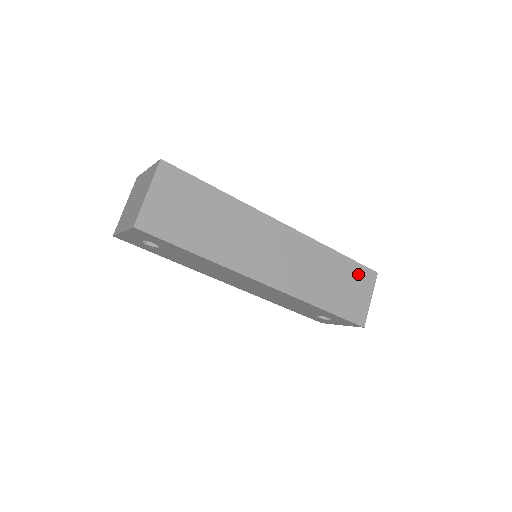
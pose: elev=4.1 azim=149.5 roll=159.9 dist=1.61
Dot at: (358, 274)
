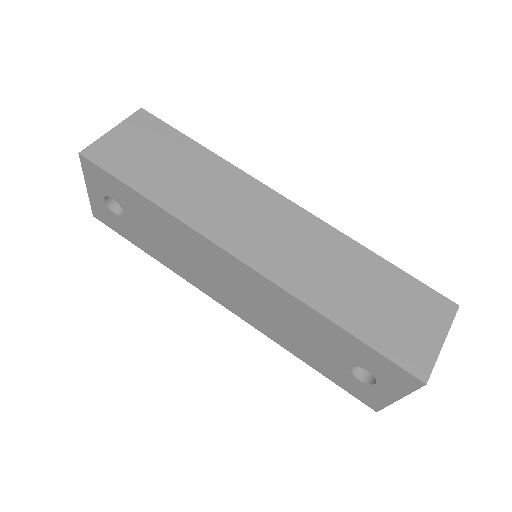
Dot at: (416, 296)
